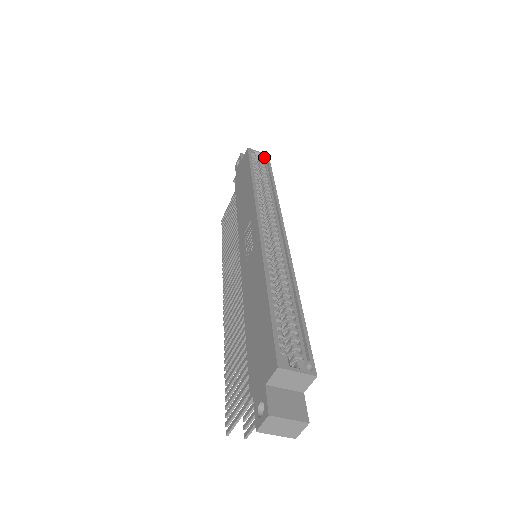
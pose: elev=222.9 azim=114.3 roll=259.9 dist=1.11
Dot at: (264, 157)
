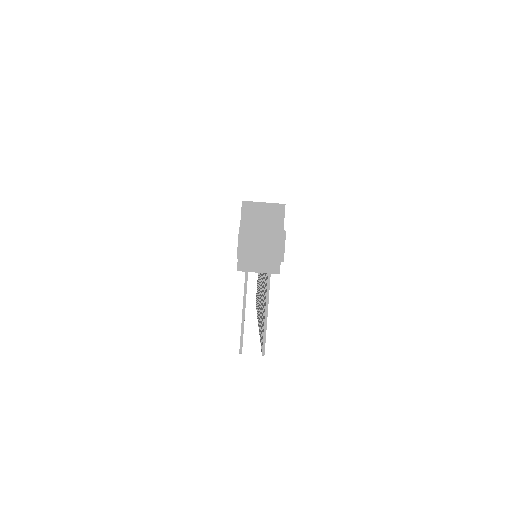
Dot at: occluded
